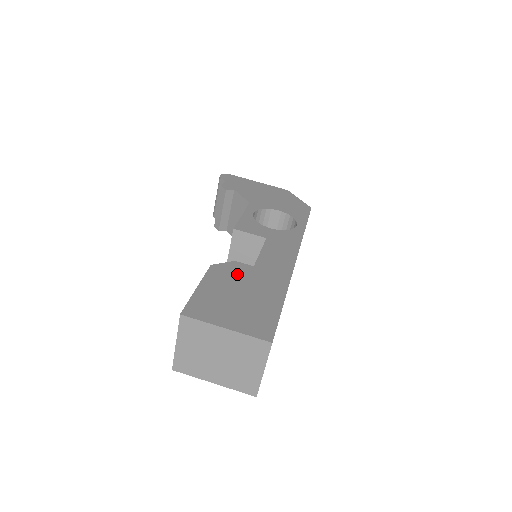
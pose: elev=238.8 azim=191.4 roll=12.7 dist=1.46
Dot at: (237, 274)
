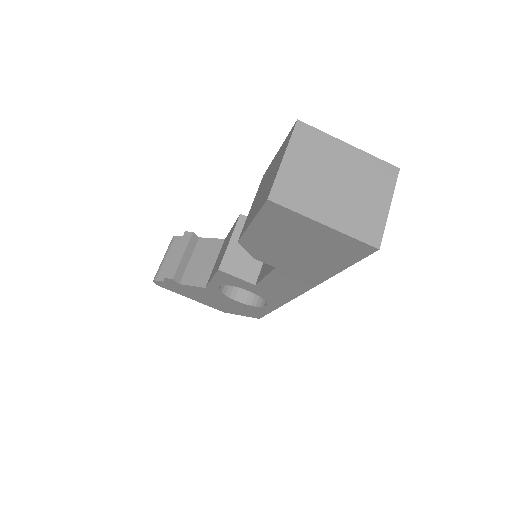
Dot at: occluded
